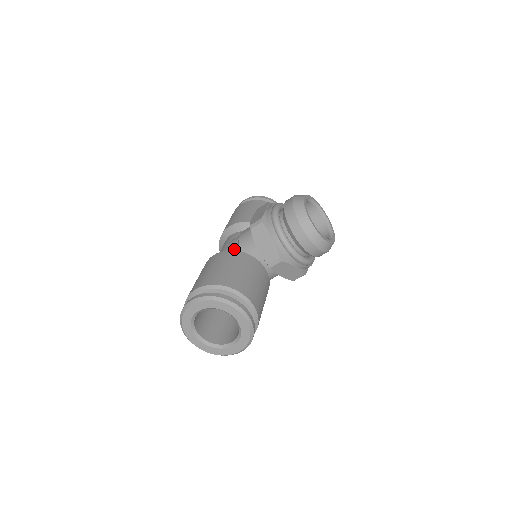
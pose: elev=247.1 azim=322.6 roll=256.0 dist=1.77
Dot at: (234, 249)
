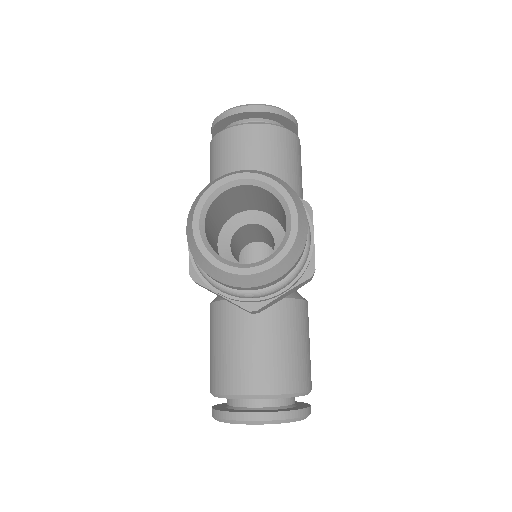
Dot at: occluded
